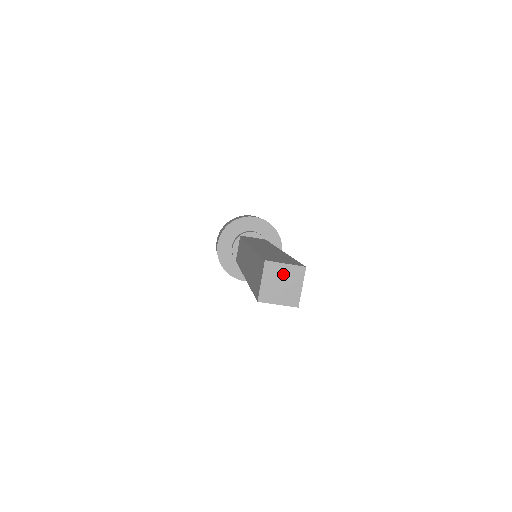
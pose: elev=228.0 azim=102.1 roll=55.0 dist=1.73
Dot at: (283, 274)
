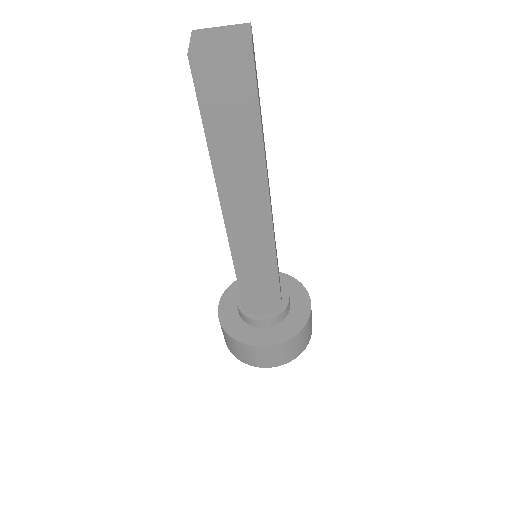
Dot at: (220, 32)
